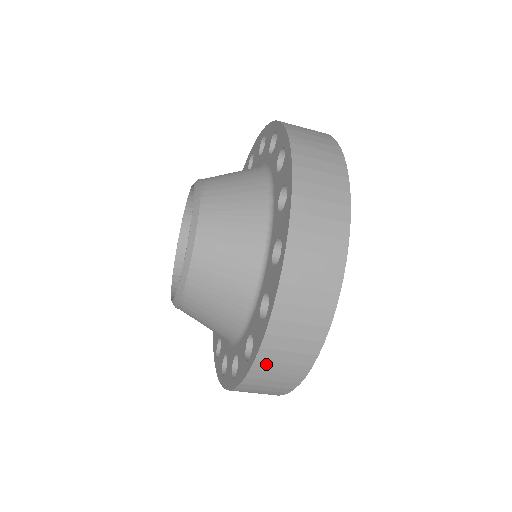
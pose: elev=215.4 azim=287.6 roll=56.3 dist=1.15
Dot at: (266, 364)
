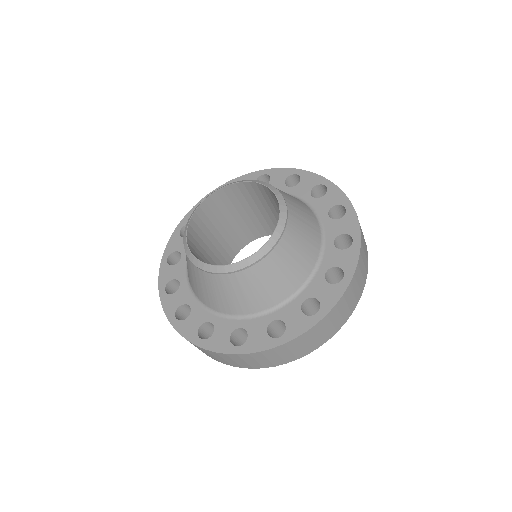
Dot at: (207, 351)
